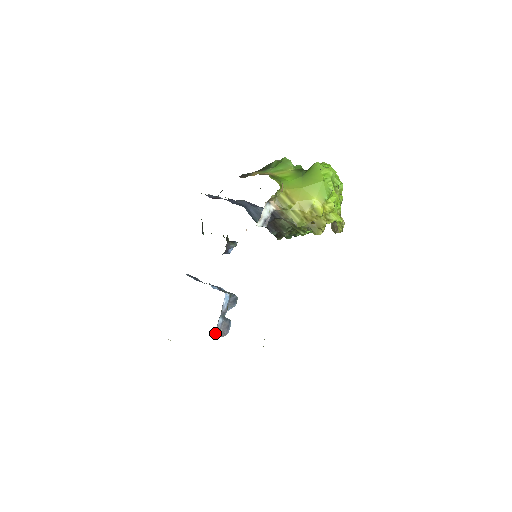
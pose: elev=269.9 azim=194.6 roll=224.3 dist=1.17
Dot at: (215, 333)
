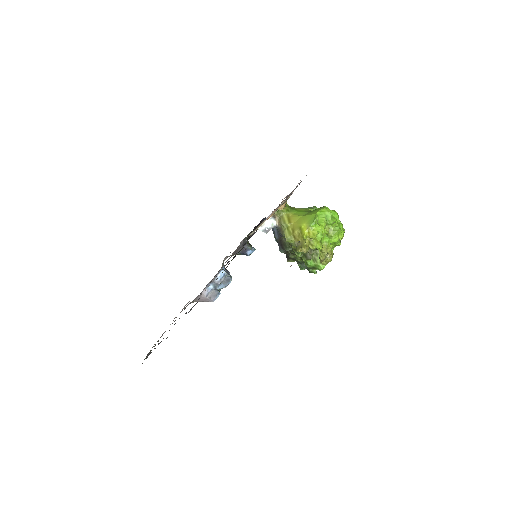
Dot at: (203, 293)
